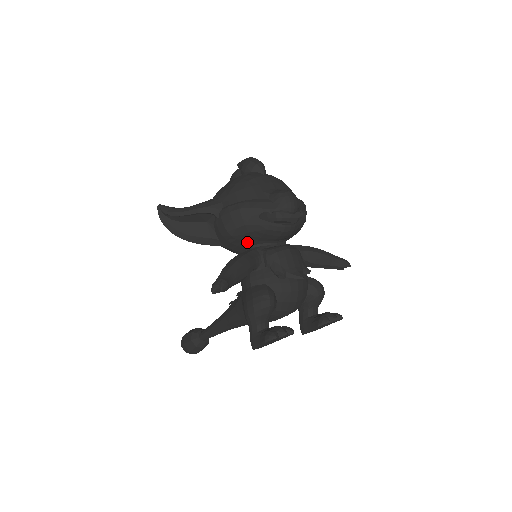
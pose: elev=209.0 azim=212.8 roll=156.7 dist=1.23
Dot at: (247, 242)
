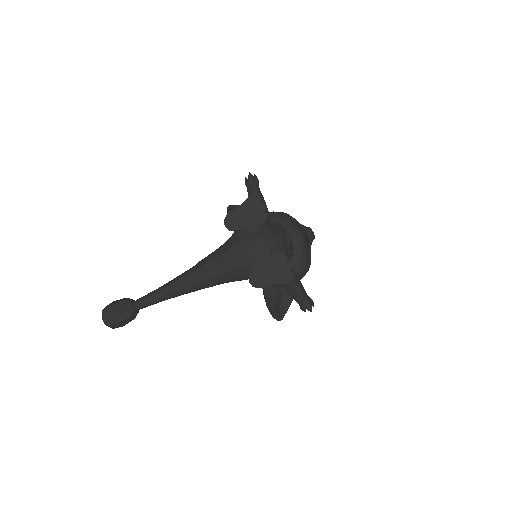
Dot at: occluded
